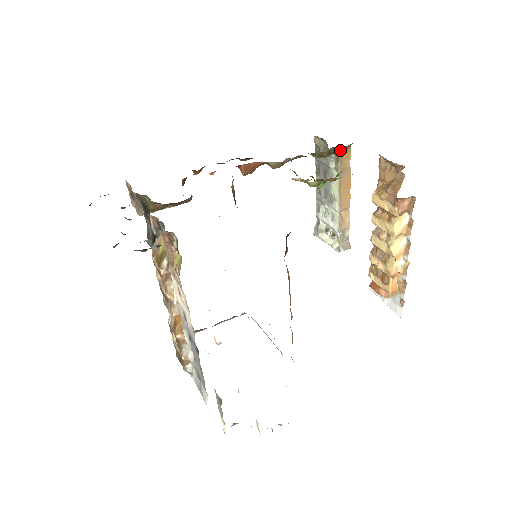
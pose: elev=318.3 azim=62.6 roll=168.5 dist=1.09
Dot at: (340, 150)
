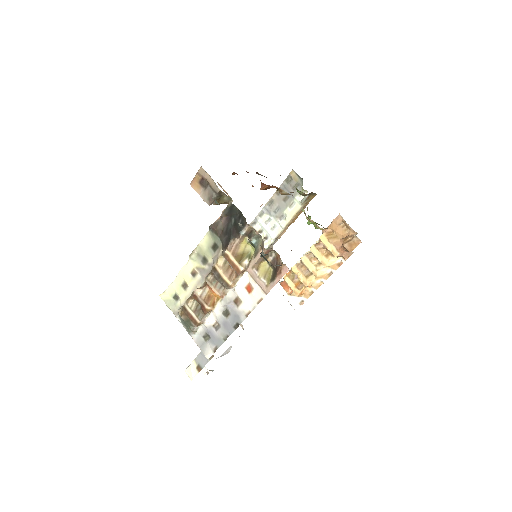
Dot at: (312, 194)
